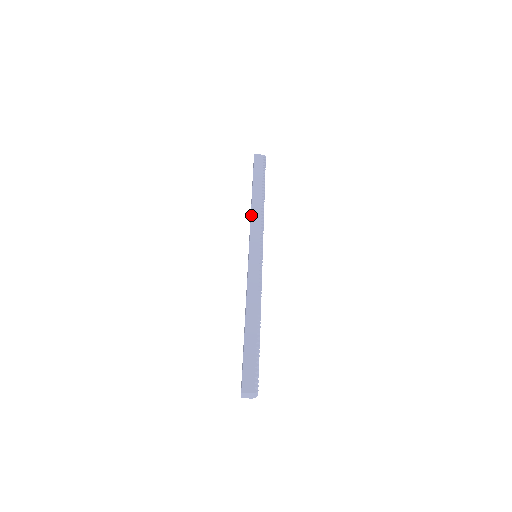
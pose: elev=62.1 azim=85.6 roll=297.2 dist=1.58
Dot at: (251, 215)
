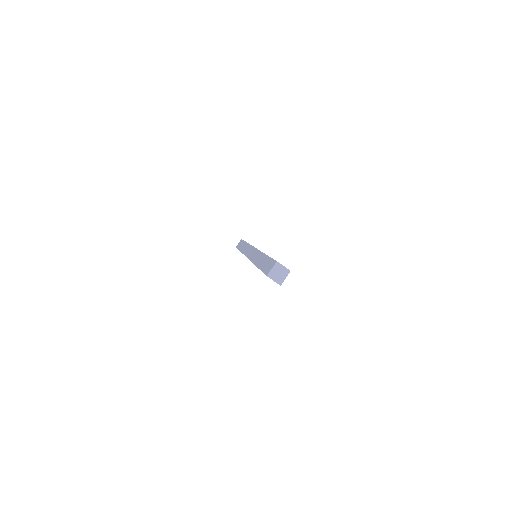
Dot at: occluded
